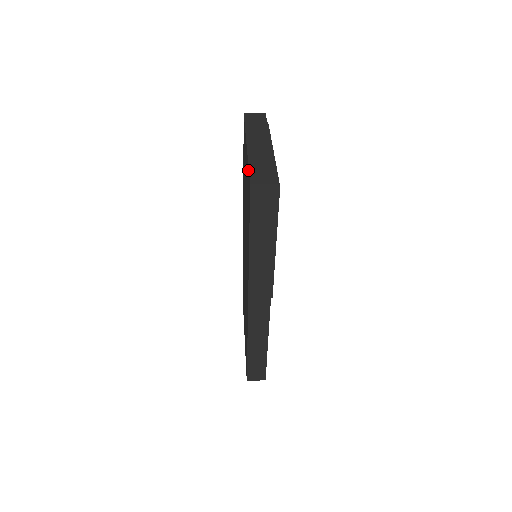
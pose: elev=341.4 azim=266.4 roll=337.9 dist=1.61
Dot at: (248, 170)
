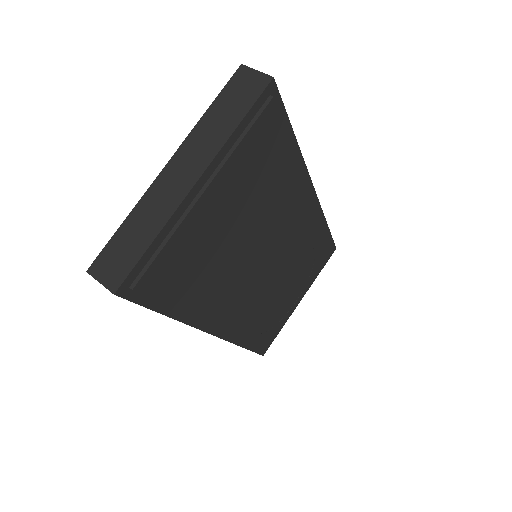
Dot at: (123, 229)
